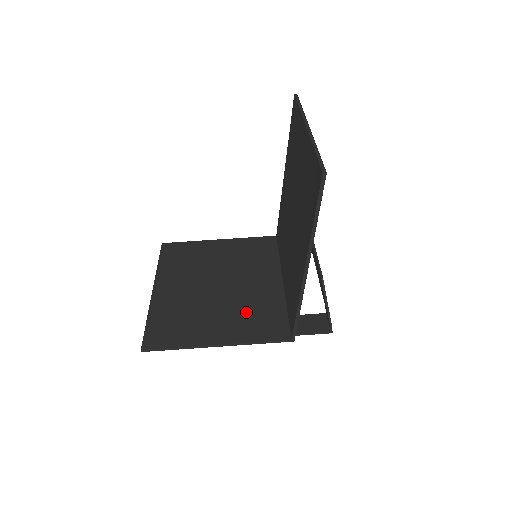
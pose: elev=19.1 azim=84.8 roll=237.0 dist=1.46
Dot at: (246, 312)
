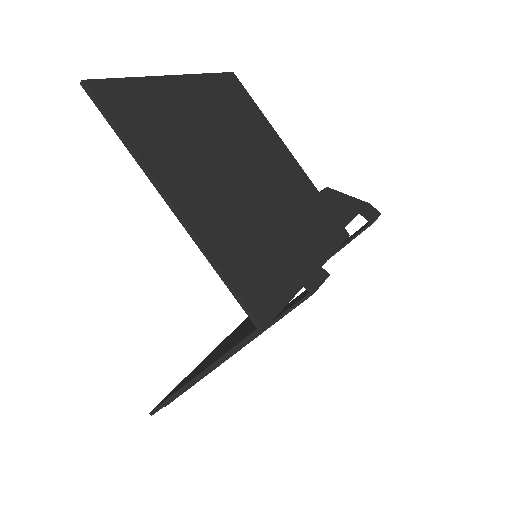
Dot at: (248, 328)
